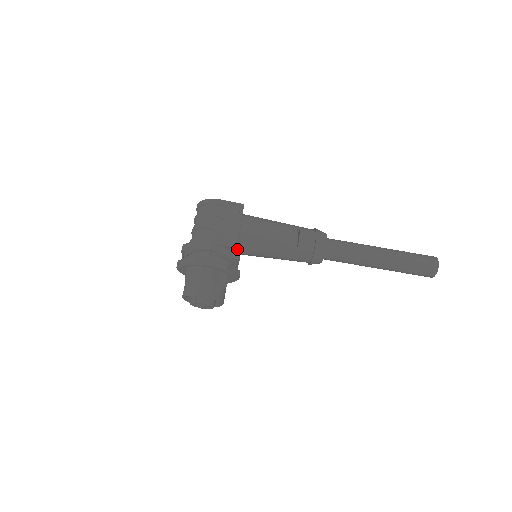
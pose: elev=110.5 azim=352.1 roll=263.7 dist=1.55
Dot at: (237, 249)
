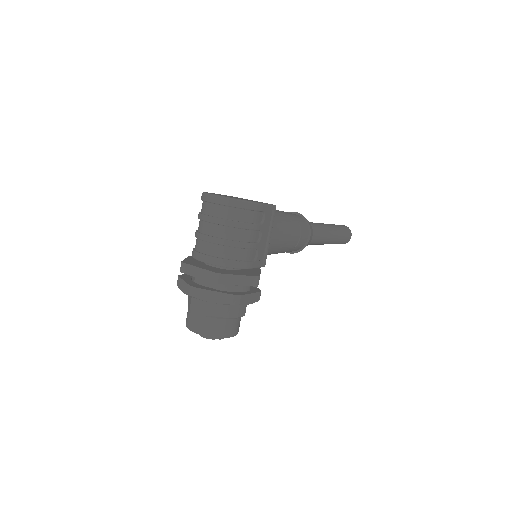
Dot at: occluded
